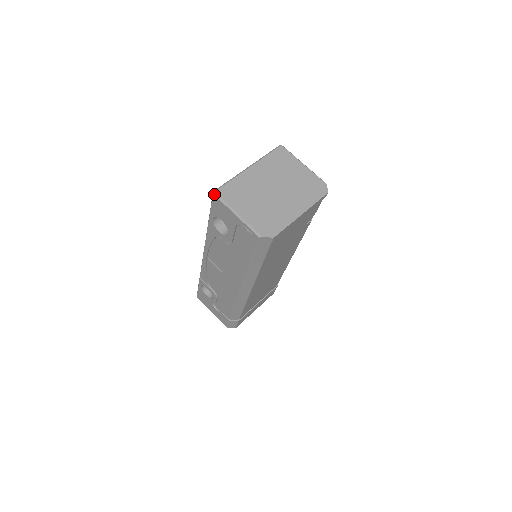
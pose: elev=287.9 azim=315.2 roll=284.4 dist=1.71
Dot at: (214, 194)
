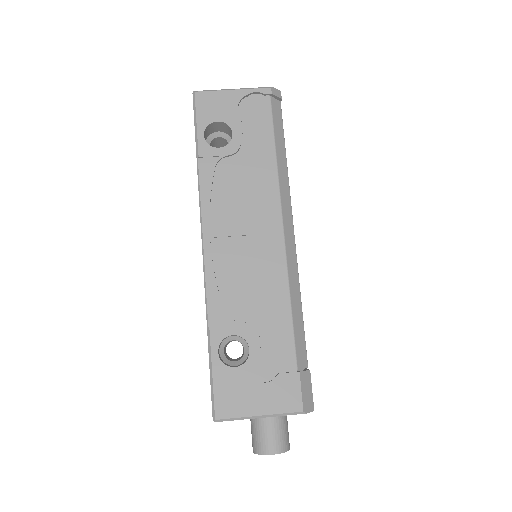
Dot at: (196, 91)
